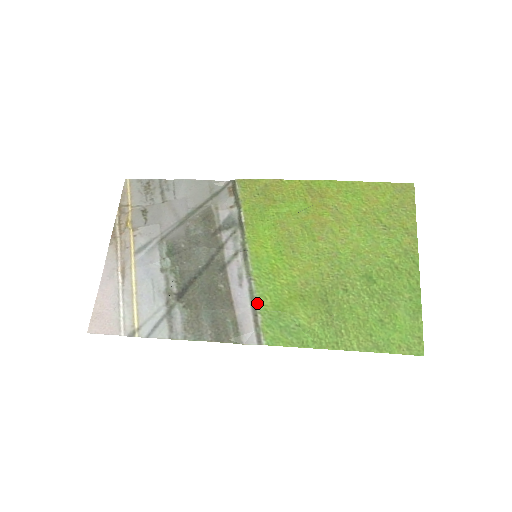
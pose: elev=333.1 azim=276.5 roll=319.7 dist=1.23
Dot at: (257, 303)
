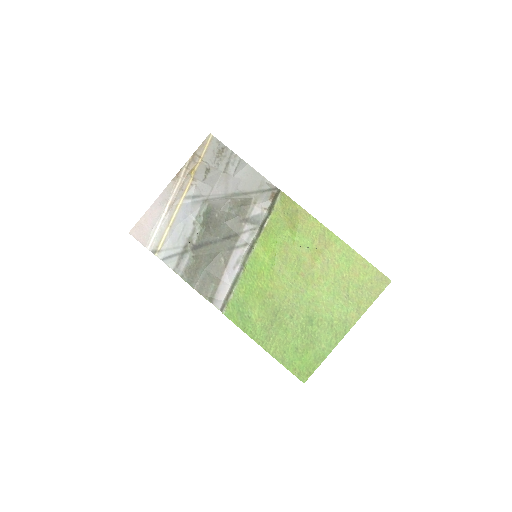
Dot at: (236, 286)
